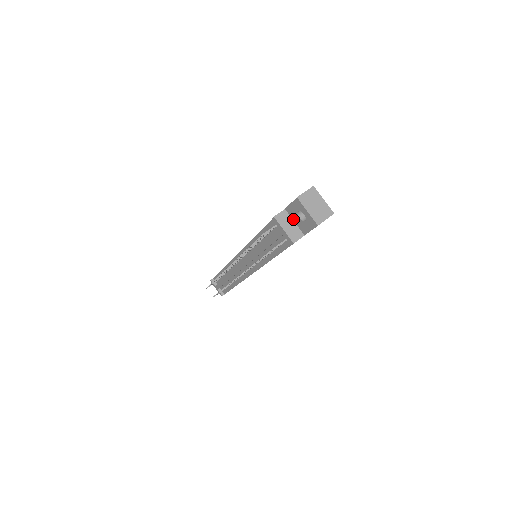
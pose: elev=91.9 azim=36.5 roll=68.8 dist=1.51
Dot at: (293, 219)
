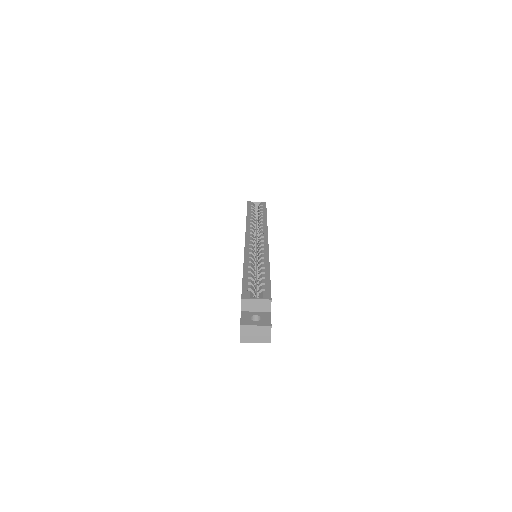
Dot at: occluded
